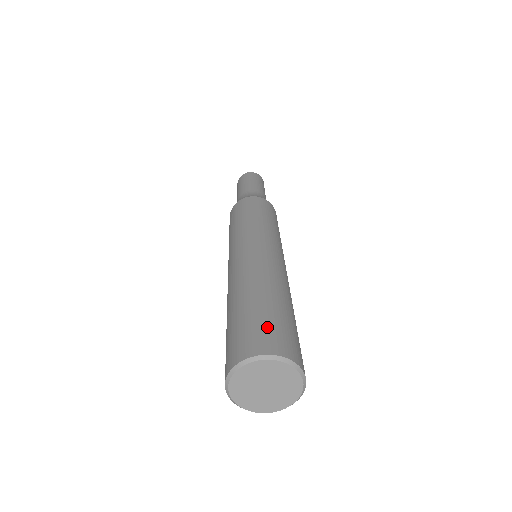
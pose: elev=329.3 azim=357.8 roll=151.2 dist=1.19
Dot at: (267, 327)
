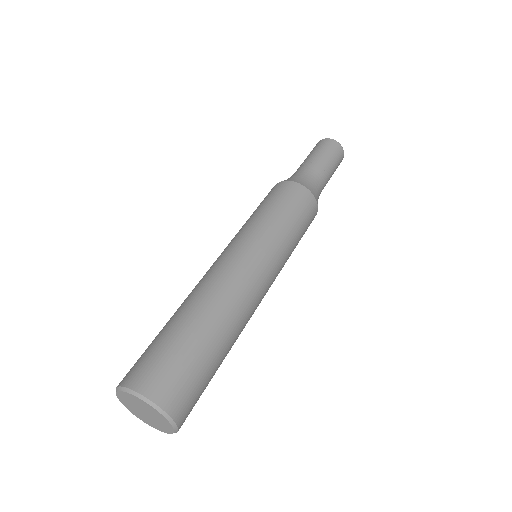
Dot at: (153, 357)
